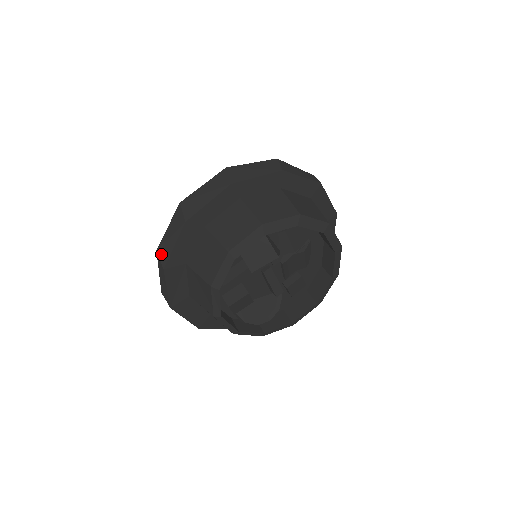
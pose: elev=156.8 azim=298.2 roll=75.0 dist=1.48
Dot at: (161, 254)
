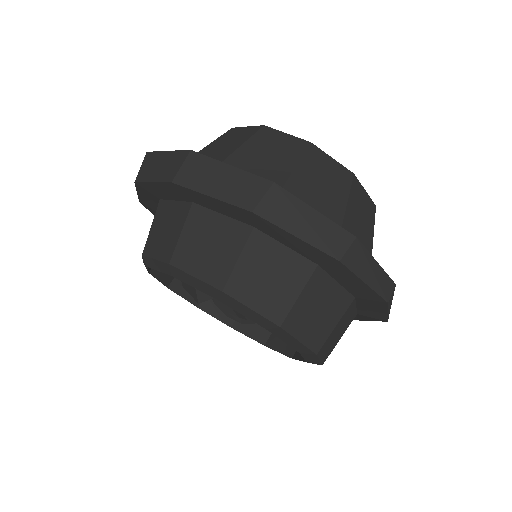
Dot at: occluded
